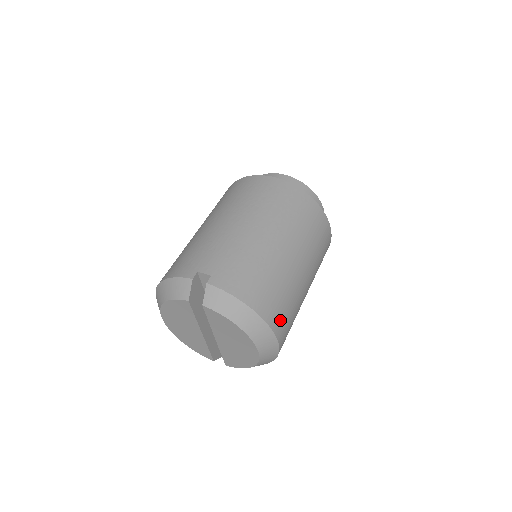
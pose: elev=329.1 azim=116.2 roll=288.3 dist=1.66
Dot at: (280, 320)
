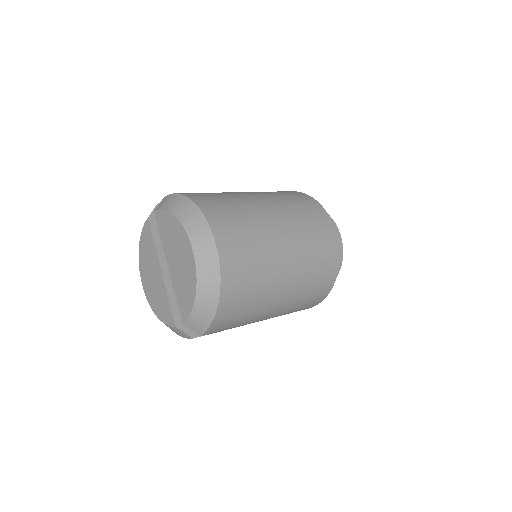
Dot at: (222, 221)
